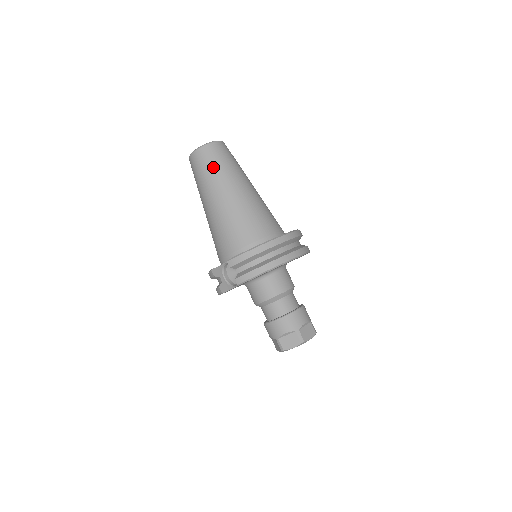
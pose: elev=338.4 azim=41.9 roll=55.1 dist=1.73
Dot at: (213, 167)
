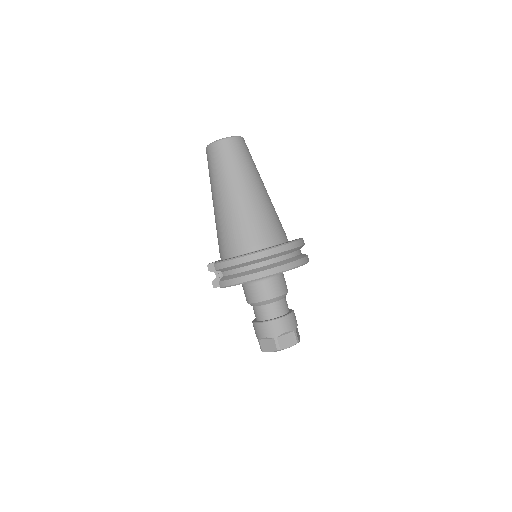
Dot at: (220, 166)
